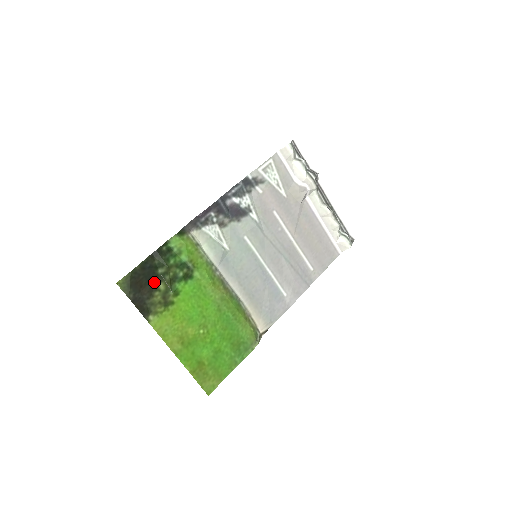
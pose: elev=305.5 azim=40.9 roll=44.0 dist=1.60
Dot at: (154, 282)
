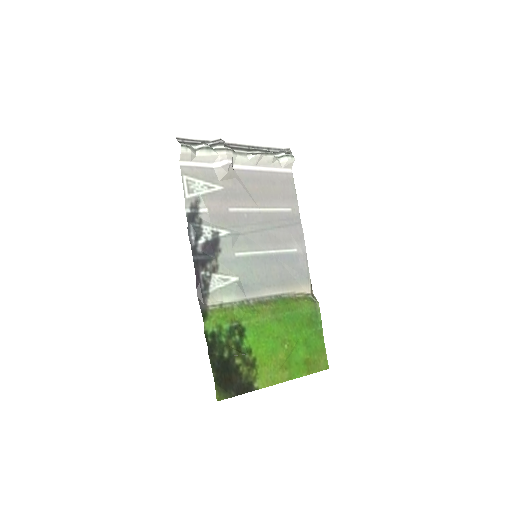
Dot at: (231, 366)
